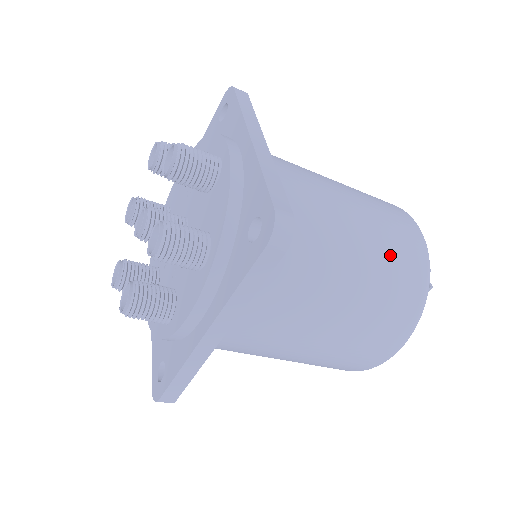
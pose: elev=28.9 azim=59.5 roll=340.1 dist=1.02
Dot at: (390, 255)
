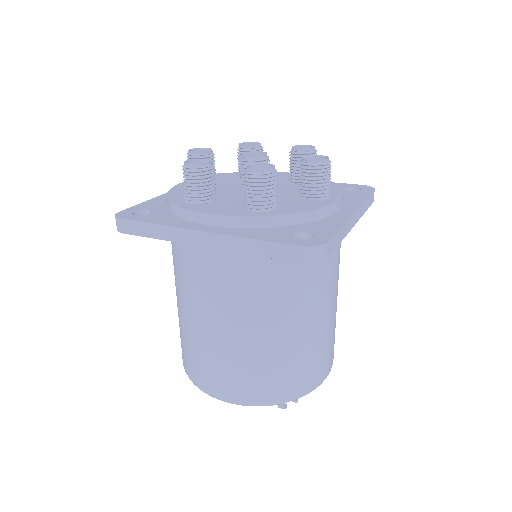
Dot at: (305, 357)
